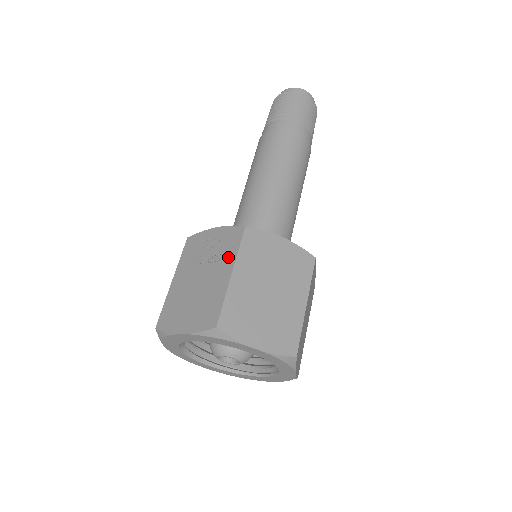
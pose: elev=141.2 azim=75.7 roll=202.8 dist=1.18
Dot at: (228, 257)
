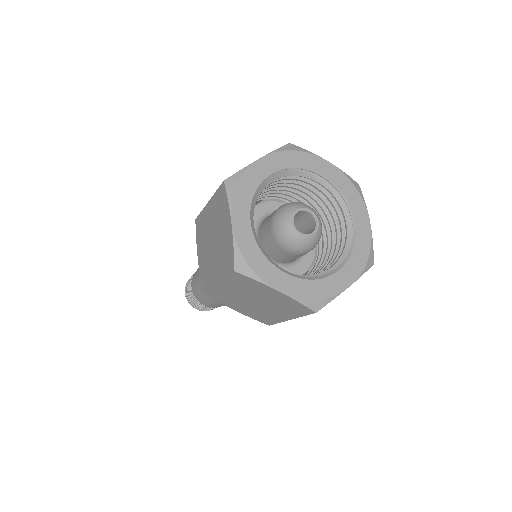
Dot at: occluded
